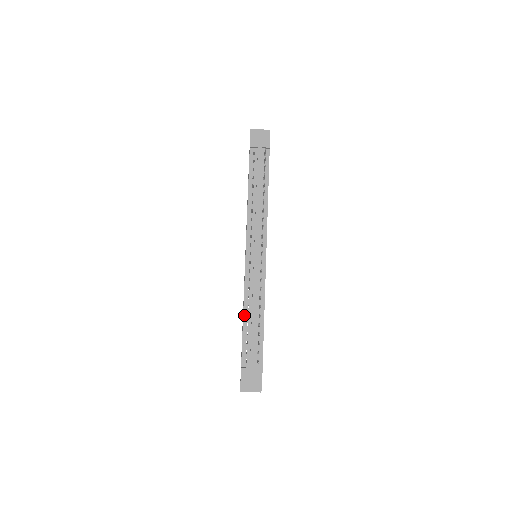
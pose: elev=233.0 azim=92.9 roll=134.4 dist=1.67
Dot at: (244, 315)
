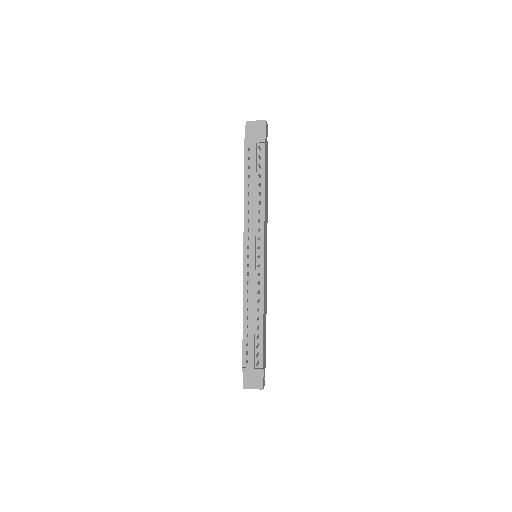
Dot at: (244, 318)
